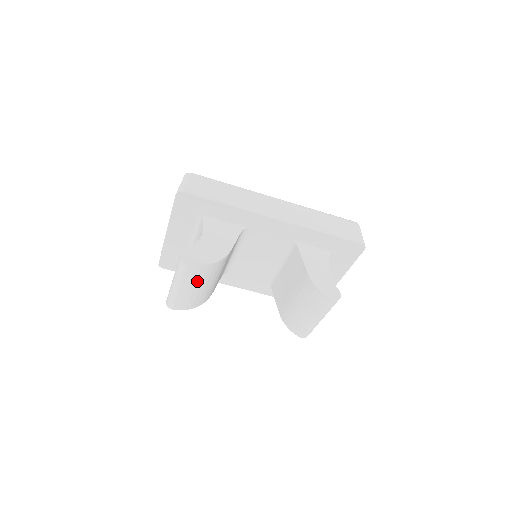
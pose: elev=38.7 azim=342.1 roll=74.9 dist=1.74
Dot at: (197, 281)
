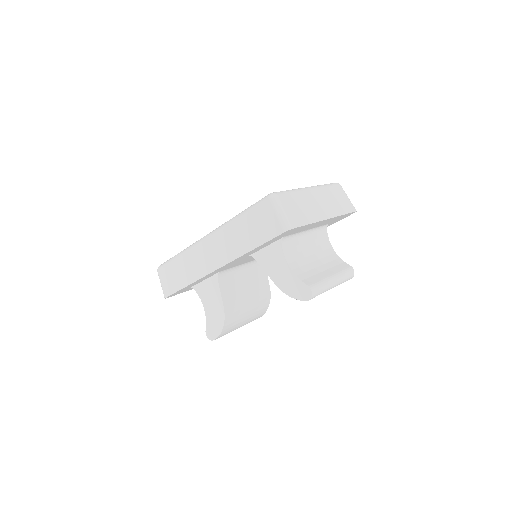
Dot at: (236, 326)
